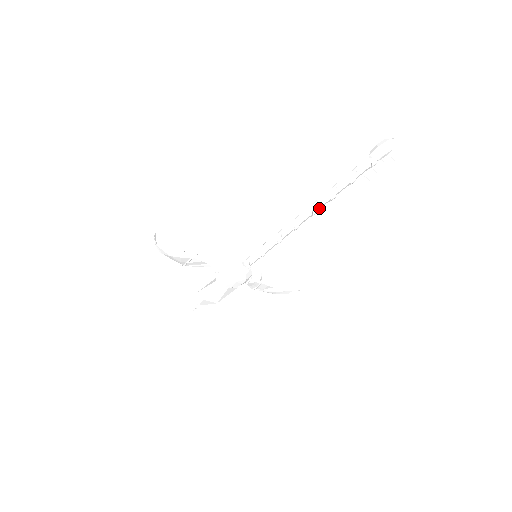
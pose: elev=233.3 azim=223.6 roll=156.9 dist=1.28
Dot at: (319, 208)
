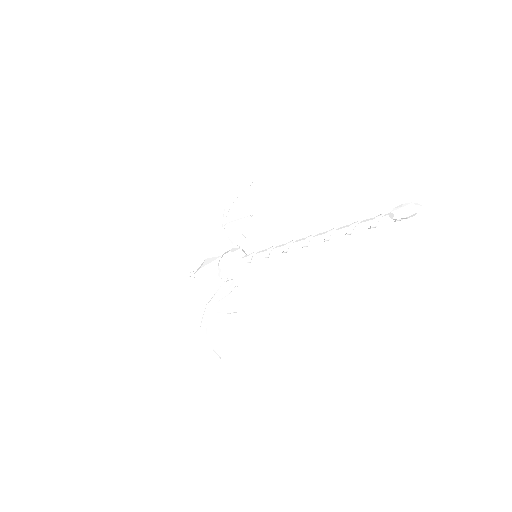
Dot at: occluded
